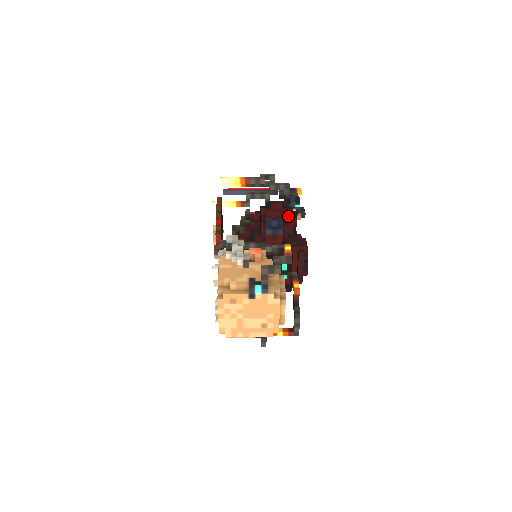
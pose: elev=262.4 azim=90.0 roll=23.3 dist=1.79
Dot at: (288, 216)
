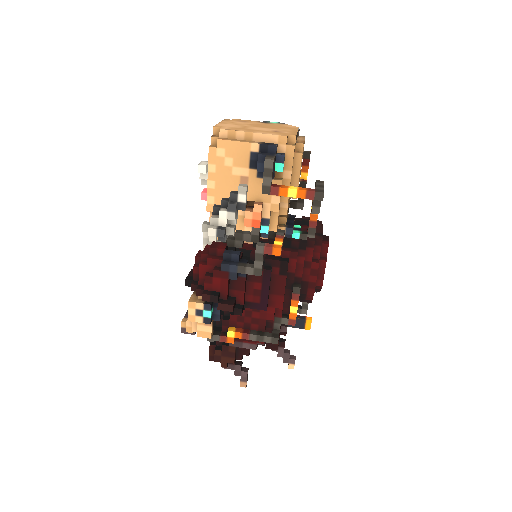
Dot at: occluded
